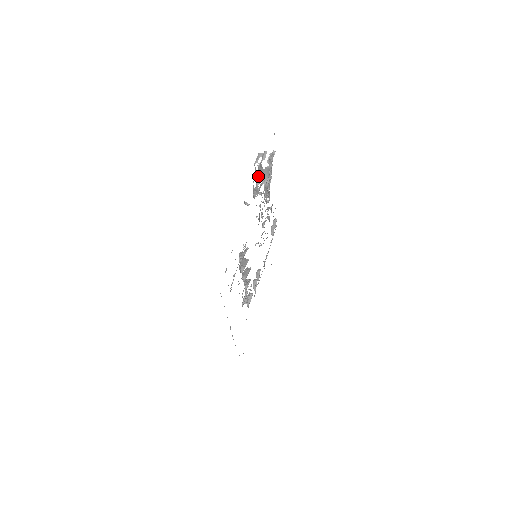
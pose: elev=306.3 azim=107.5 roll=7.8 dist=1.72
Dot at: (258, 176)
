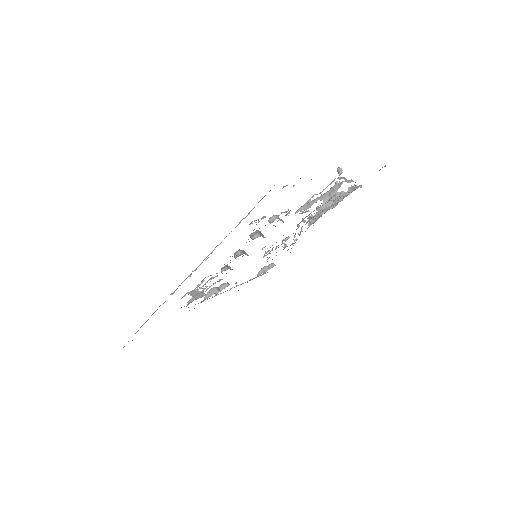
Dot at: (324, 194)
